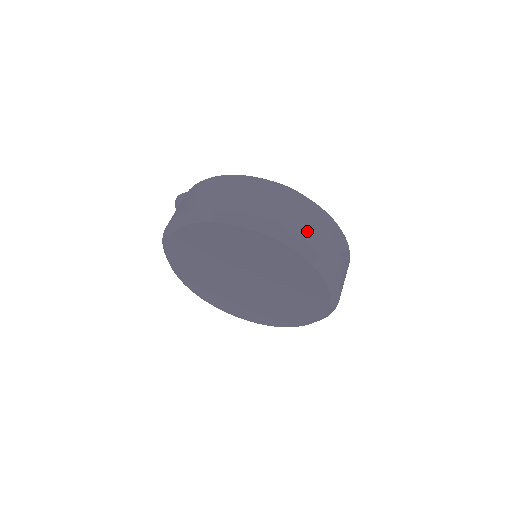
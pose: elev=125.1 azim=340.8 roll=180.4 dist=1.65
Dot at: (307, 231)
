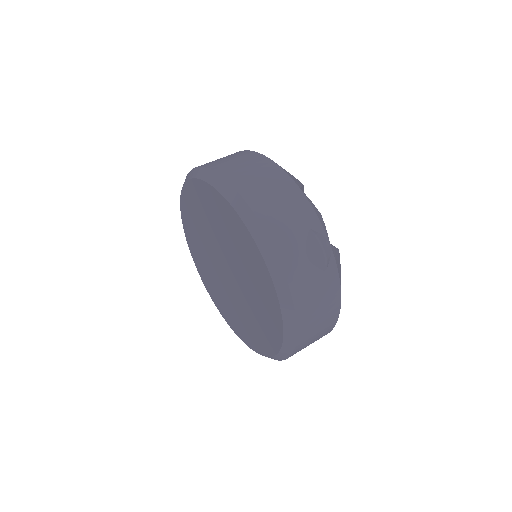
Dot at: (269, 209)
